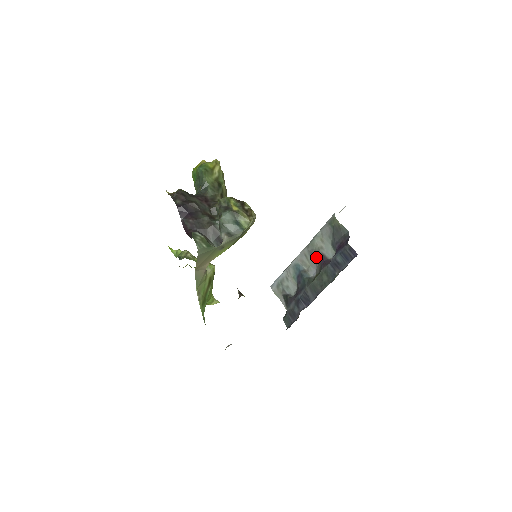
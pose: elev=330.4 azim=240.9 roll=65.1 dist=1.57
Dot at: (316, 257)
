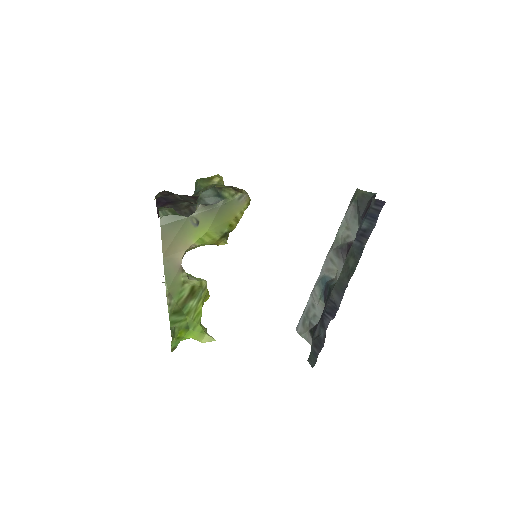
Dot at: (342, 251)
